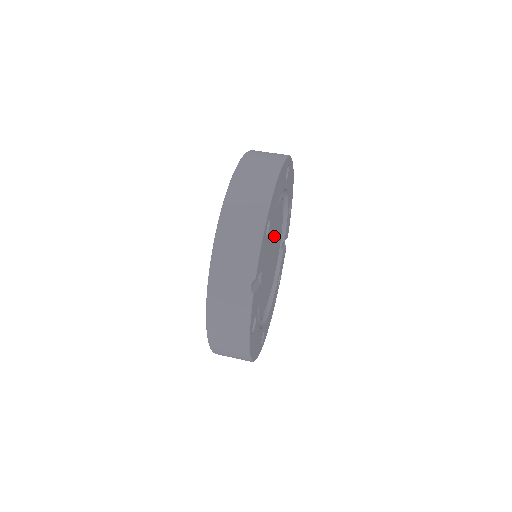
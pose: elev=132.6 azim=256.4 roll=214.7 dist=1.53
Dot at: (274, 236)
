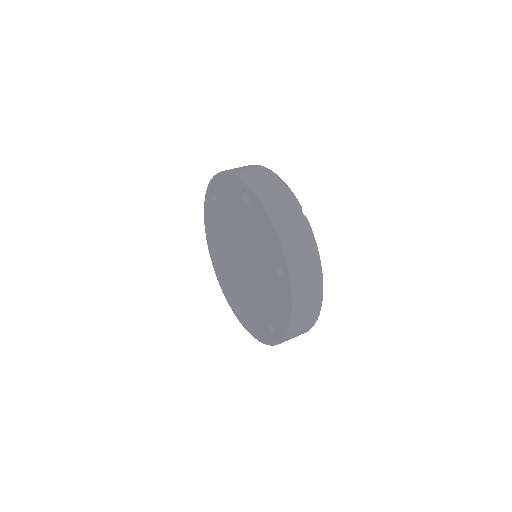
Dot at: occluded
